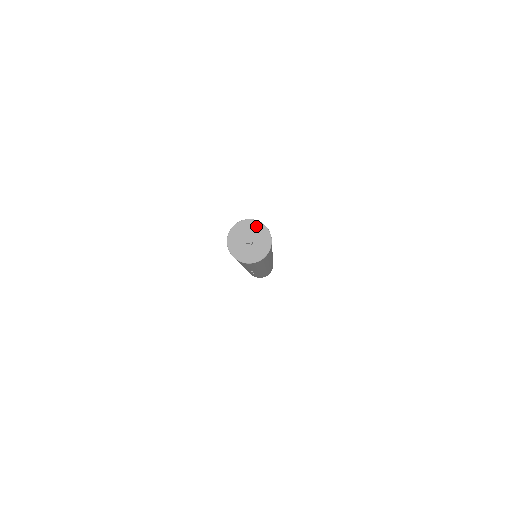
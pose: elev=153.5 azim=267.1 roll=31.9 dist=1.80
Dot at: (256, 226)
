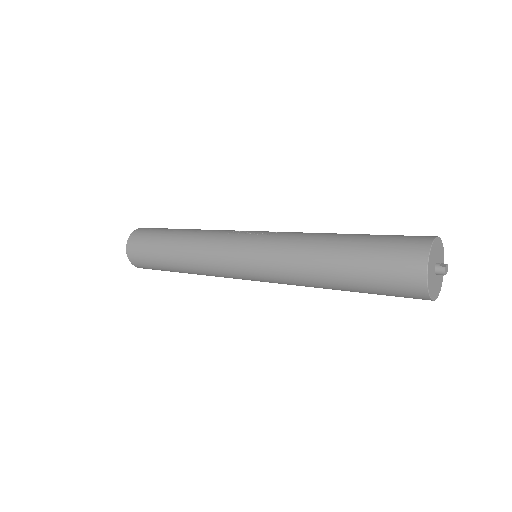
Dot at: (438, 245)
